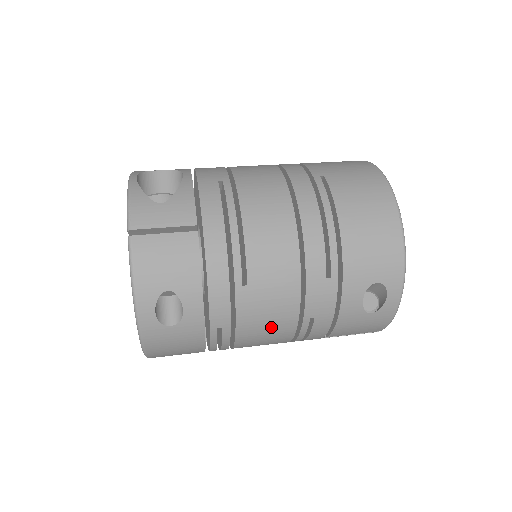
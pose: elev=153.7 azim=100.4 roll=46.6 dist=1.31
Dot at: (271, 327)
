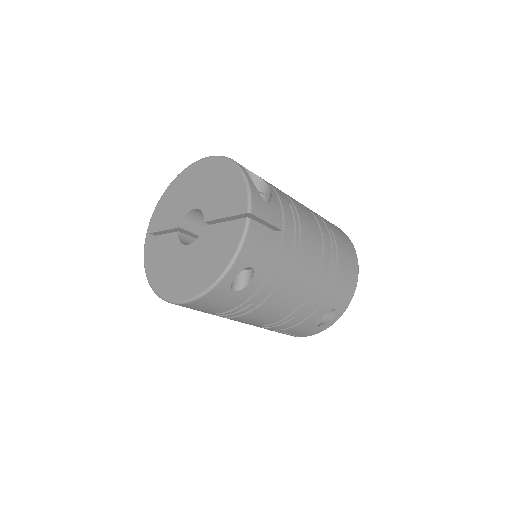
Dot at: (273, 314)
